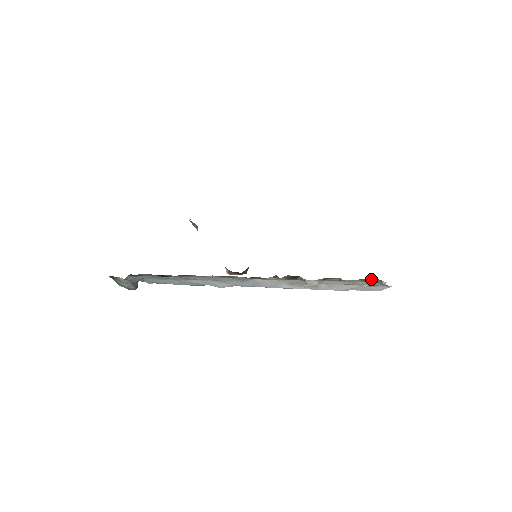
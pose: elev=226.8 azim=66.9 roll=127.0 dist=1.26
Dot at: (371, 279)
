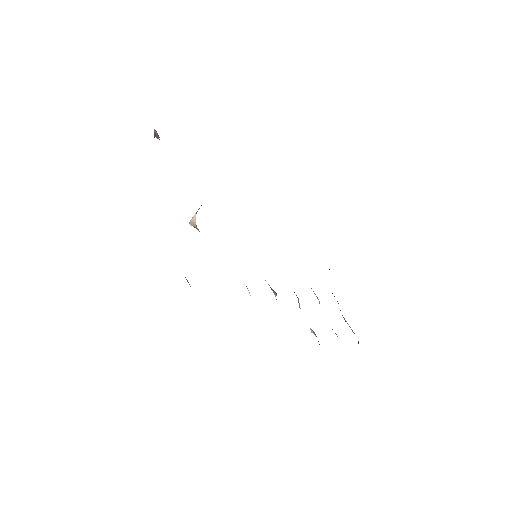
Dot at: occluded
